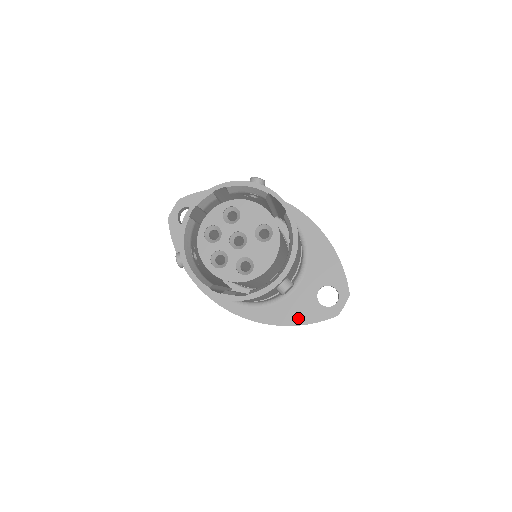
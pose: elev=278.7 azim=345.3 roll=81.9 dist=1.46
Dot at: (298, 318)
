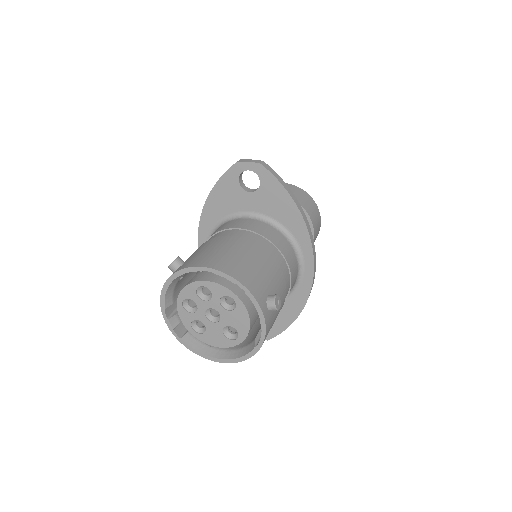
Dot at: occluded
